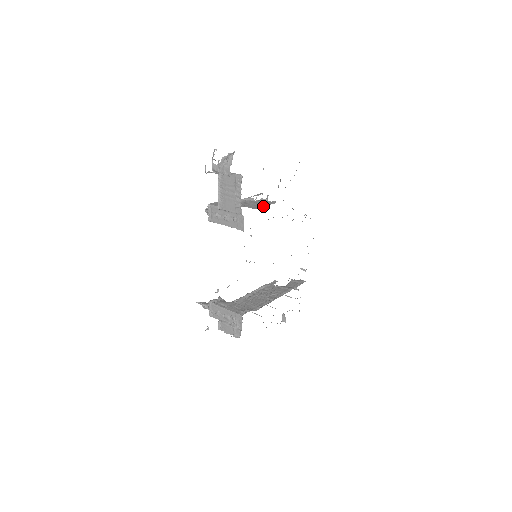
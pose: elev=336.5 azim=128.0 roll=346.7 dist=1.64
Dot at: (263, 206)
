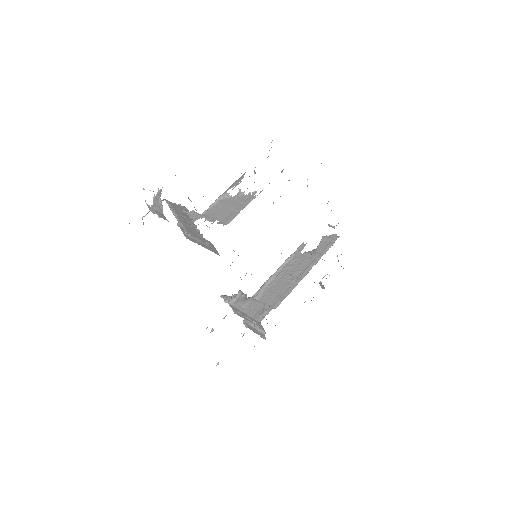
Dot at: (237, 212)
